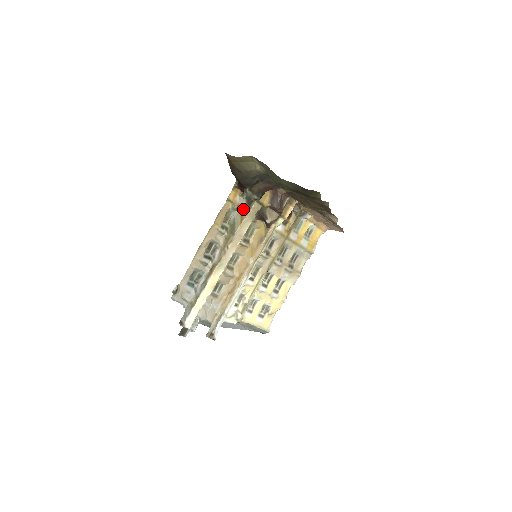
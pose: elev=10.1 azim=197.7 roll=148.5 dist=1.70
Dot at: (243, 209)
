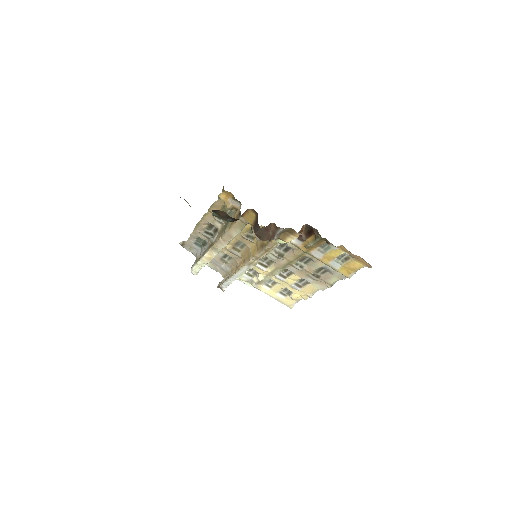
Dot at: (237, 212)
